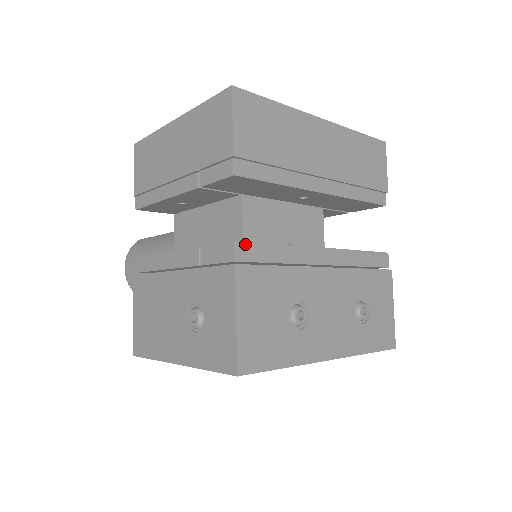
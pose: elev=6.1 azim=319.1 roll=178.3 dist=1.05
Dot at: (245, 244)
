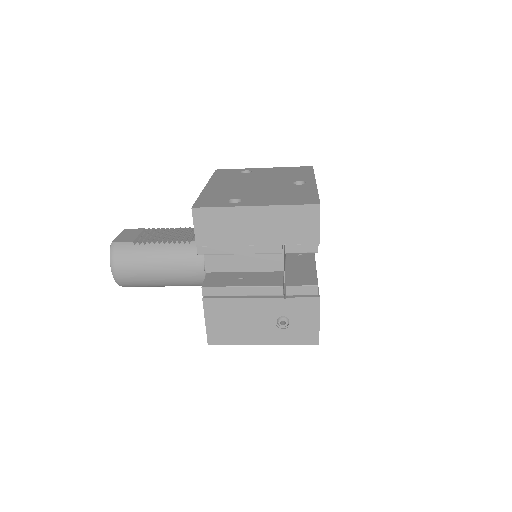
Dot at: occluded
